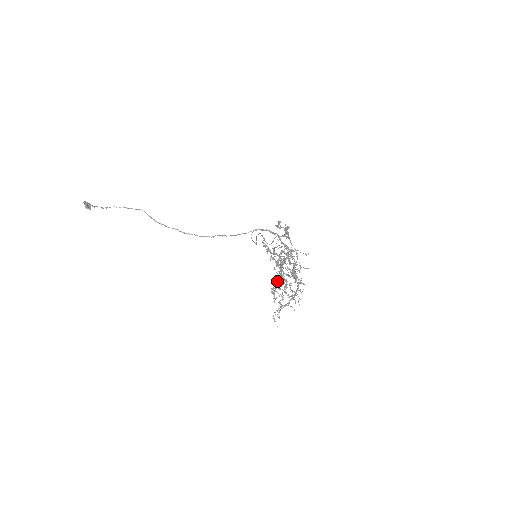
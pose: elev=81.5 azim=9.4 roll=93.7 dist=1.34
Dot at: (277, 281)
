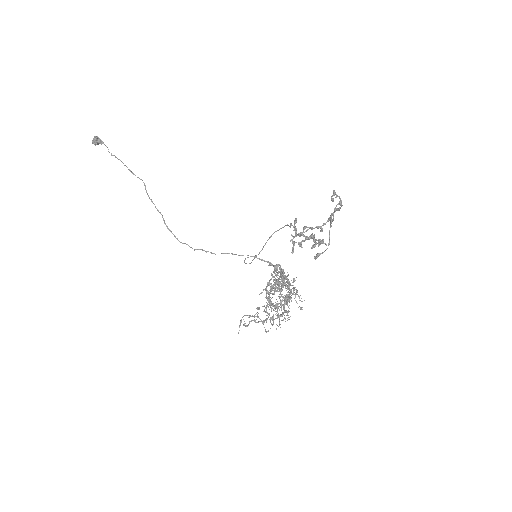
Dot at: (282, 269)
